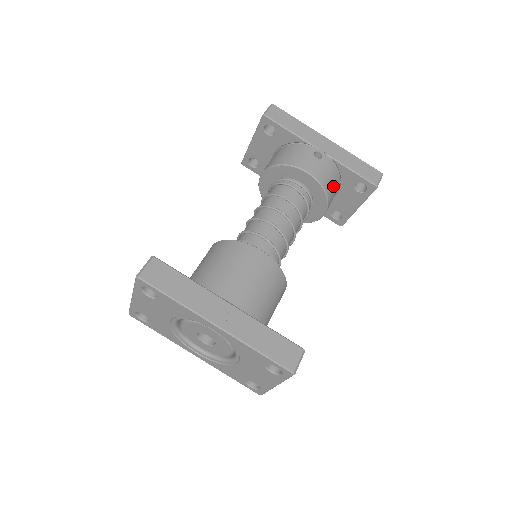
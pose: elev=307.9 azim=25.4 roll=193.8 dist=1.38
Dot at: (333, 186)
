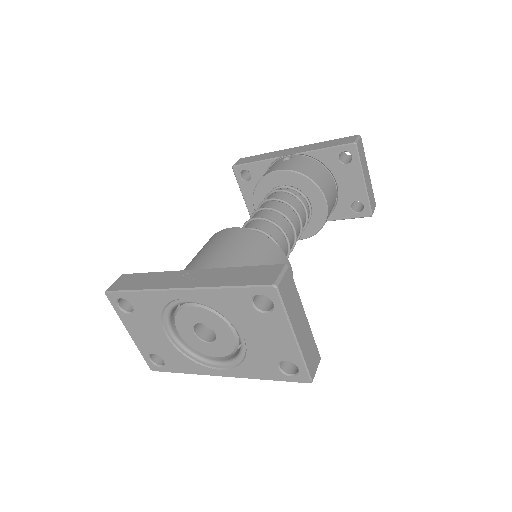
Dot at: (316, 172)
